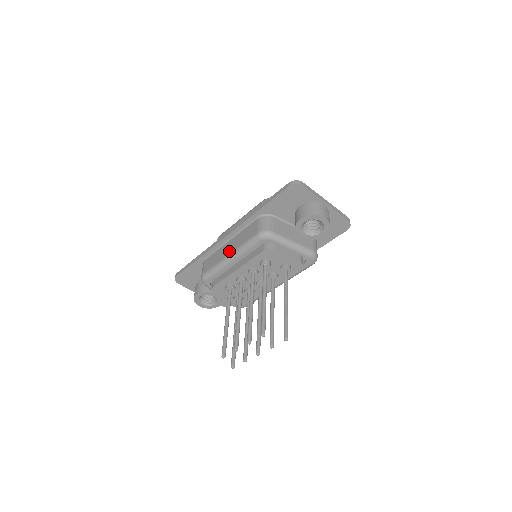
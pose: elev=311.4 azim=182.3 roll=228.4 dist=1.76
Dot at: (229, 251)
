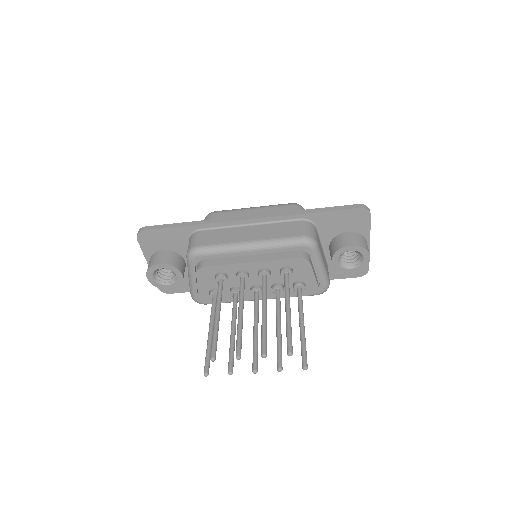
Dot at: (250, 237)
